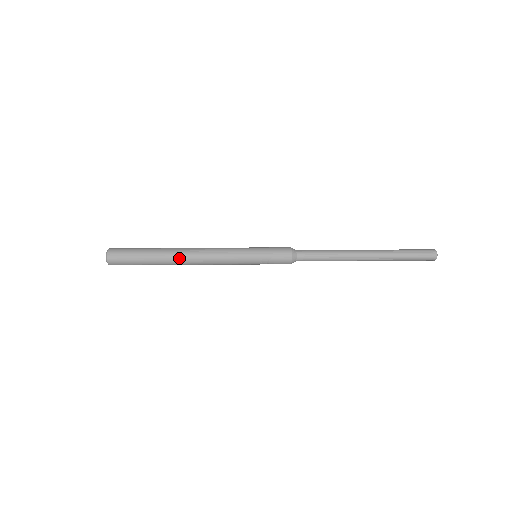
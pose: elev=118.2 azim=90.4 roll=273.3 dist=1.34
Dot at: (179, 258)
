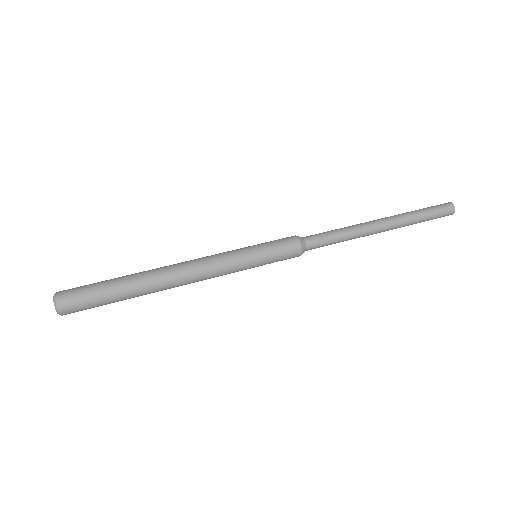
Dot at: (161, 287)
